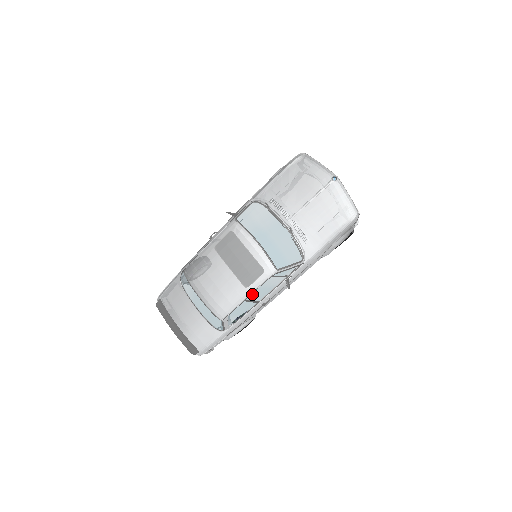
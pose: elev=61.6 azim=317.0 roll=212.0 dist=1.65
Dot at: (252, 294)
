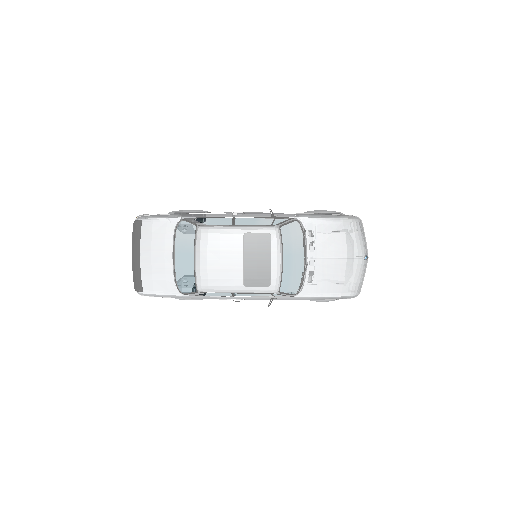
Dot at: (243, 293)
